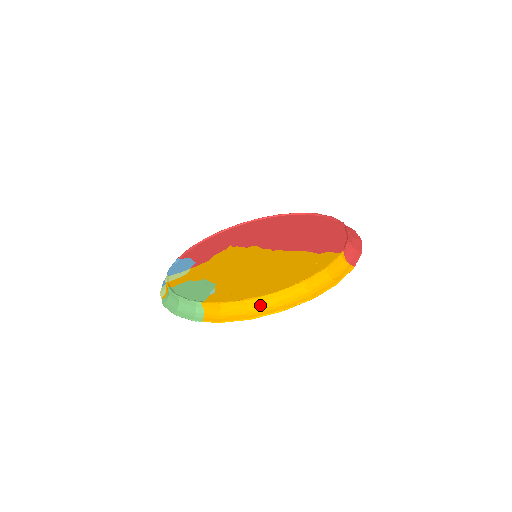
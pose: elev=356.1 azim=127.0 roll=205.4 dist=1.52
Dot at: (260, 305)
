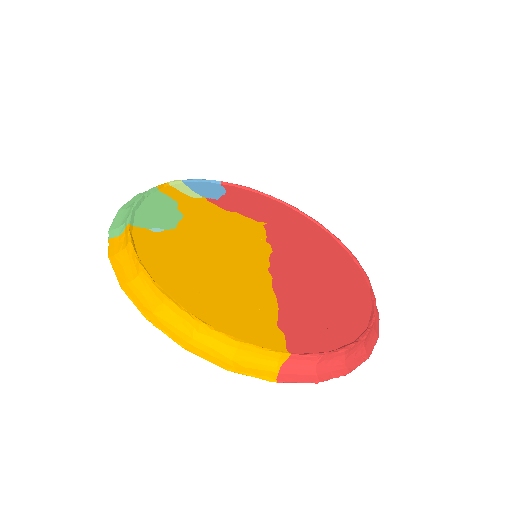
Dot at: (144, 288)
